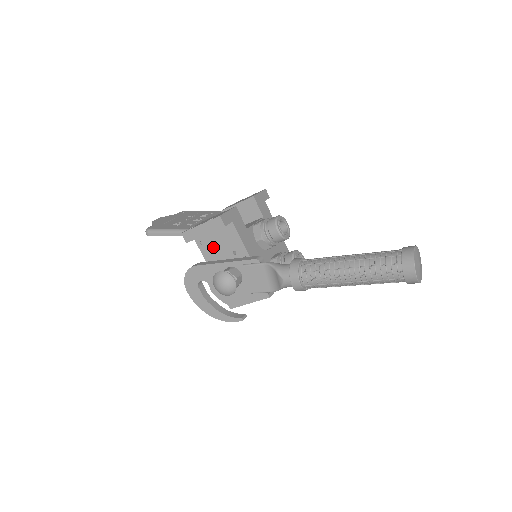
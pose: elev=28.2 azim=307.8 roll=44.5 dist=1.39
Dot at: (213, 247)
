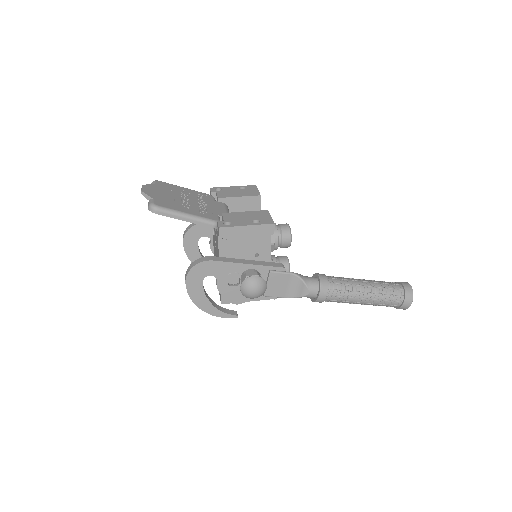
Dot at: (236, 245)
